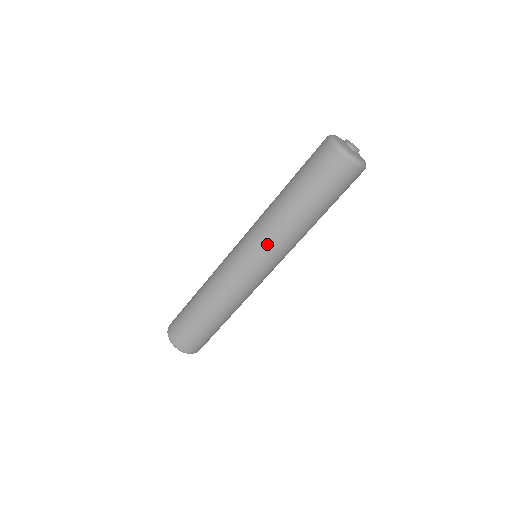
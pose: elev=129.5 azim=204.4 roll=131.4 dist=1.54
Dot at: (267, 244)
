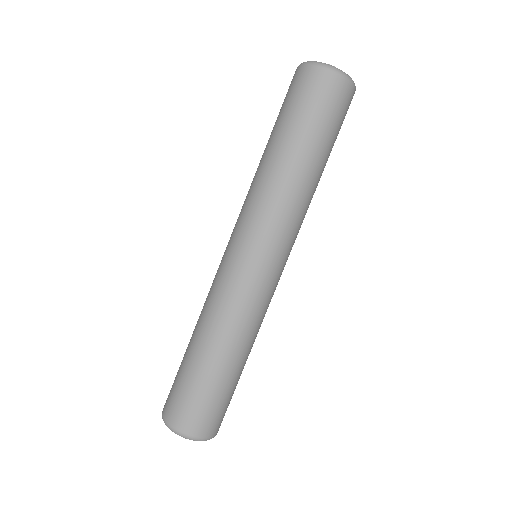
Dot at: (242, 211)
